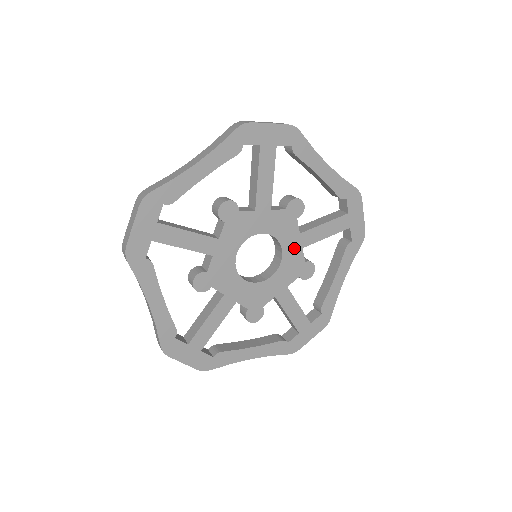
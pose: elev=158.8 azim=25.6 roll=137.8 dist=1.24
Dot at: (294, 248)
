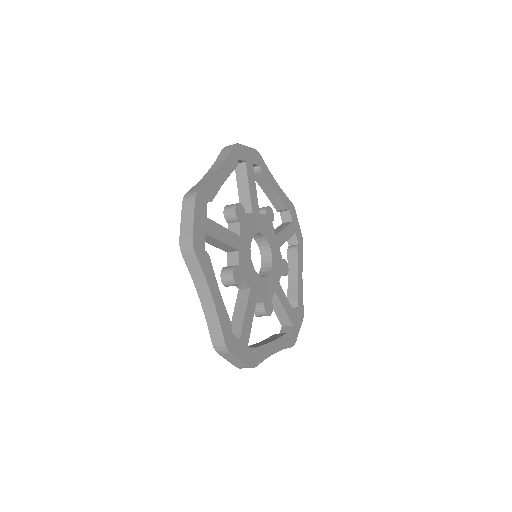
Dot at: (273, 283)
